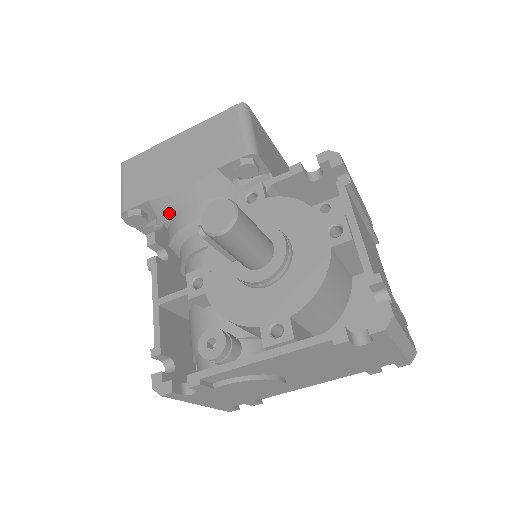
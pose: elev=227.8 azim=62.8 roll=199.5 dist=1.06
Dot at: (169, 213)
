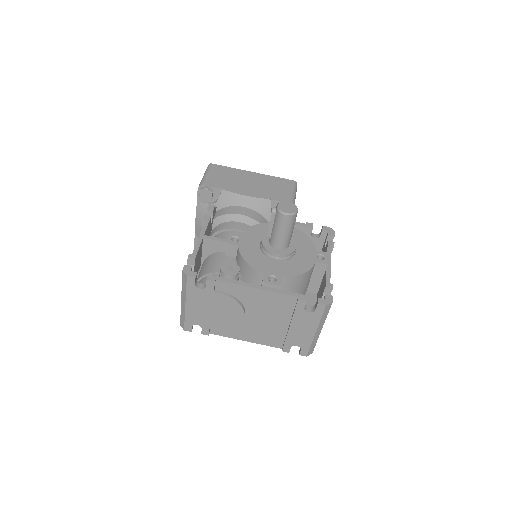
Dot at: (227, 203)
